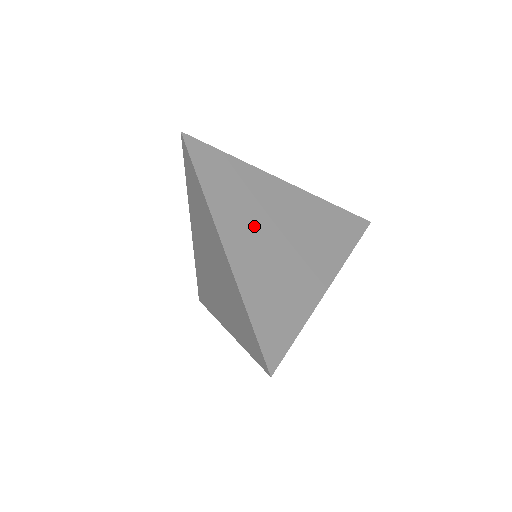
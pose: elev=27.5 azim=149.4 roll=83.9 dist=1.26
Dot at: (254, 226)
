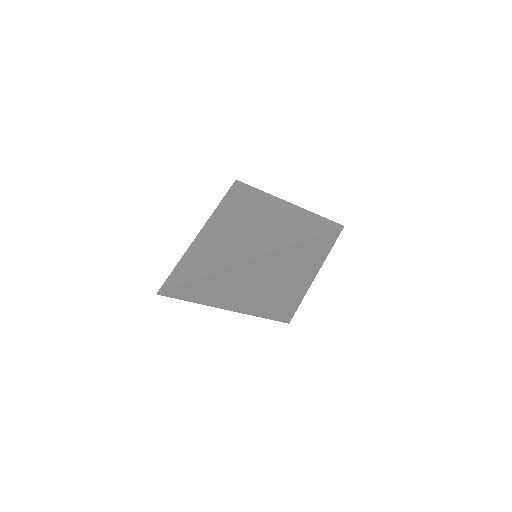
Dot at: (230, 223)
